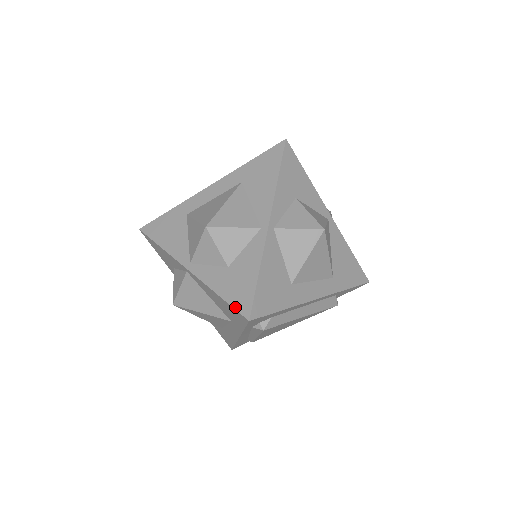
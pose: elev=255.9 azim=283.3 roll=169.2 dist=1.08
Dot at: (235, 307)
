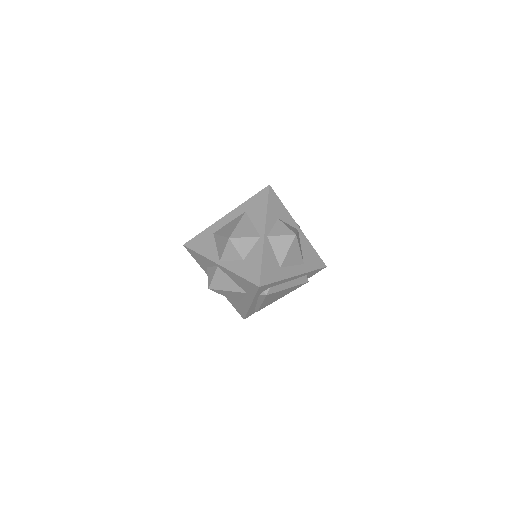
Dot at: (250, 281)
